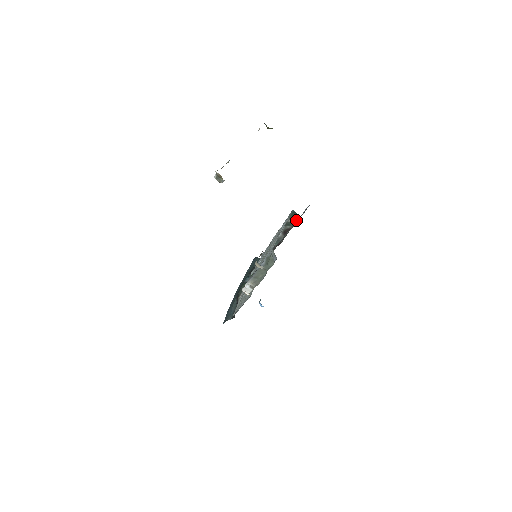
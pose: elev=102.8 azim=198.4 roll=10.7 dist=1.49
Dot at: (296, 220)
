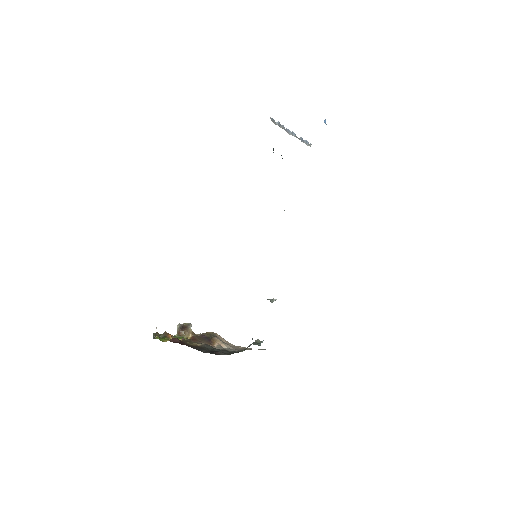
Dot at: occluded
